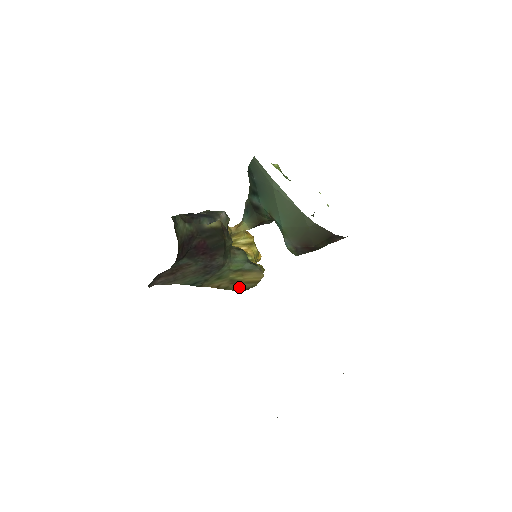
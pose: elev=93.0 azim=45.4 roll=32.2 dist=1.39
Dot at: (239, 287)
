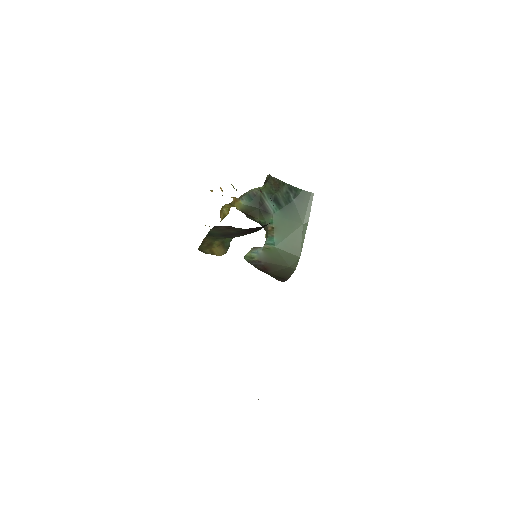
Dot at: (204, 248)
